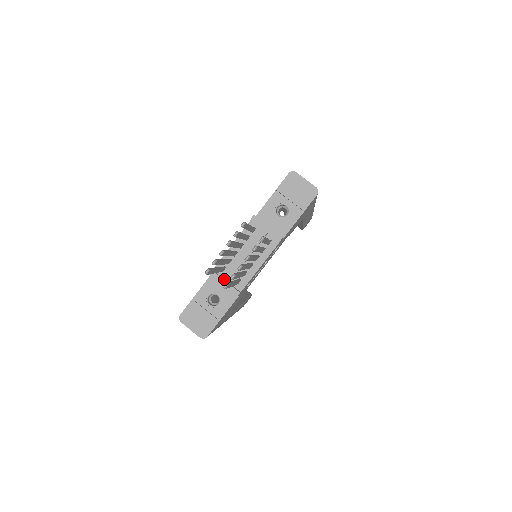
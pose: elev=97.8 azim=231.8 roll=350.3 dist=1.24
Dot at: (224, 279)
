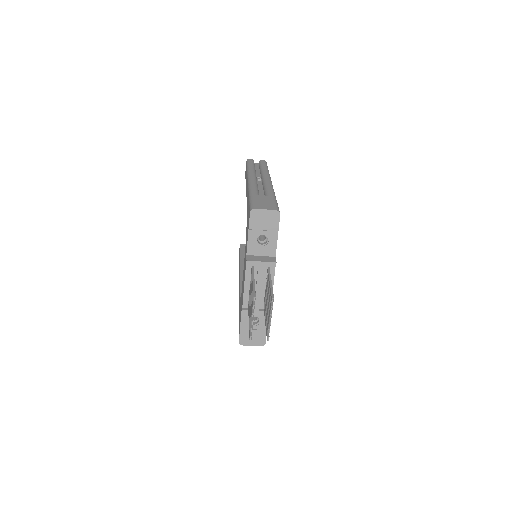
Dot at: (254, 310)
